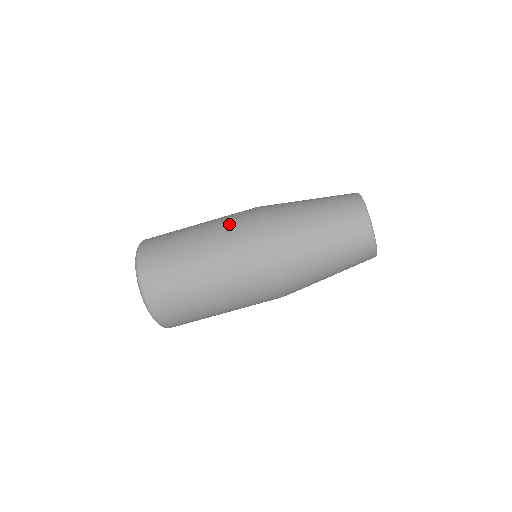
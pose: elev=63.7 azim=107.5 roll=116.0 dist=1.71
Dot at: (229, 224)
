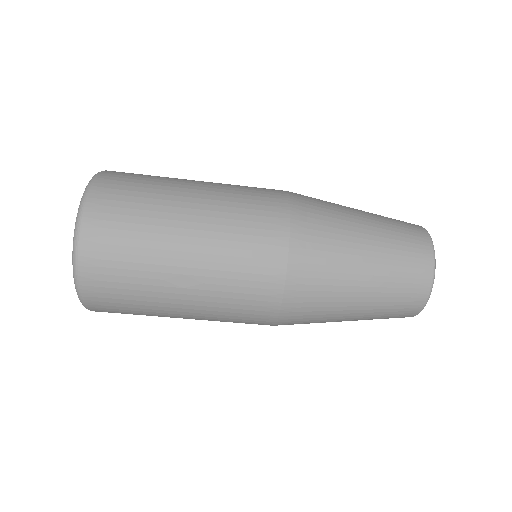
Dot at: (246, 188)
